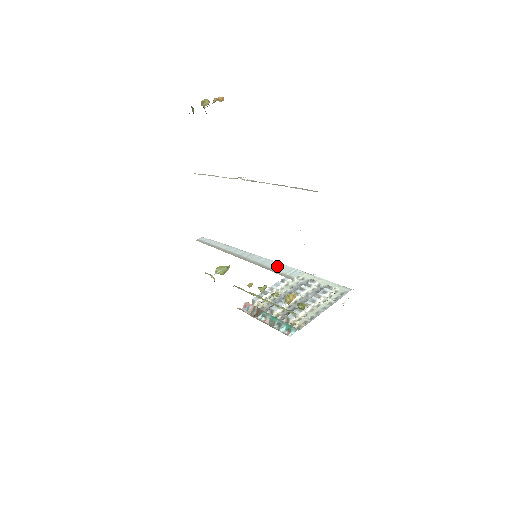
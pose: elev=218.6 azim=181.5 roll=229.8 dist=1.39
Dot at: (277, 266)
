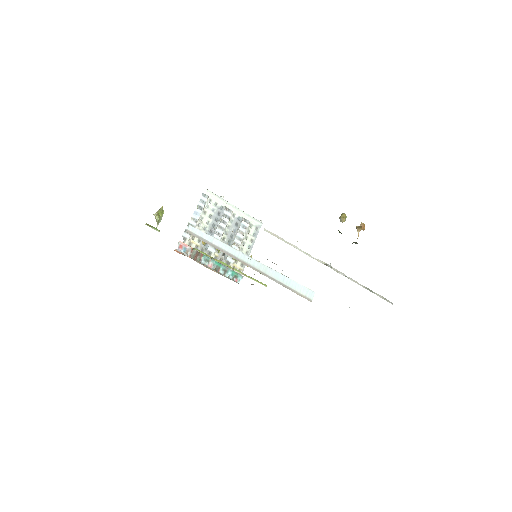
Dot at: (295, 286)
